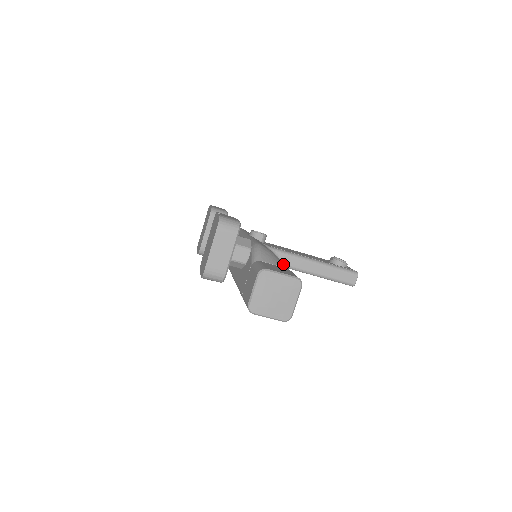
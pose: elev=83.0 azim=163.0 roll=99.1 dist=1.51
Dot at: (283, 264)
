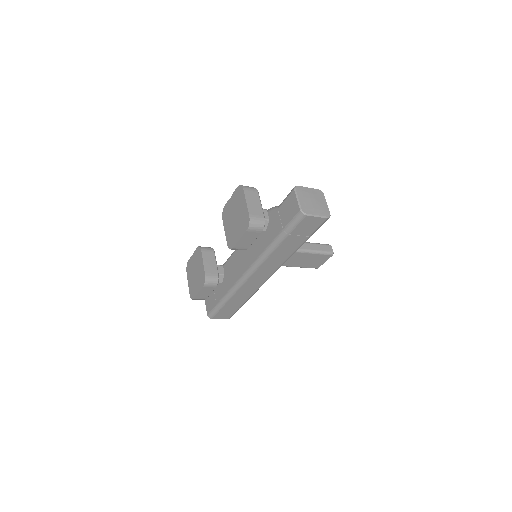
Dot at: occluded
